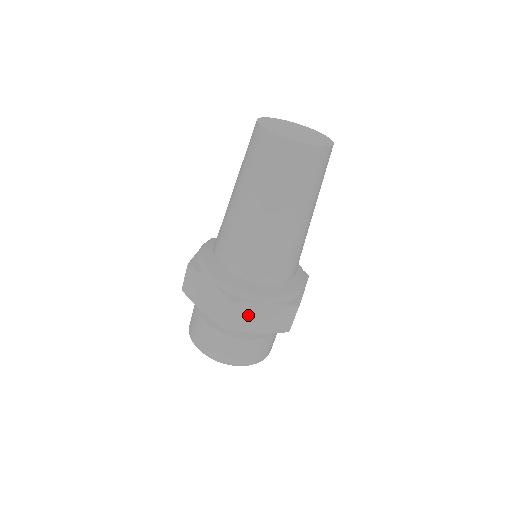
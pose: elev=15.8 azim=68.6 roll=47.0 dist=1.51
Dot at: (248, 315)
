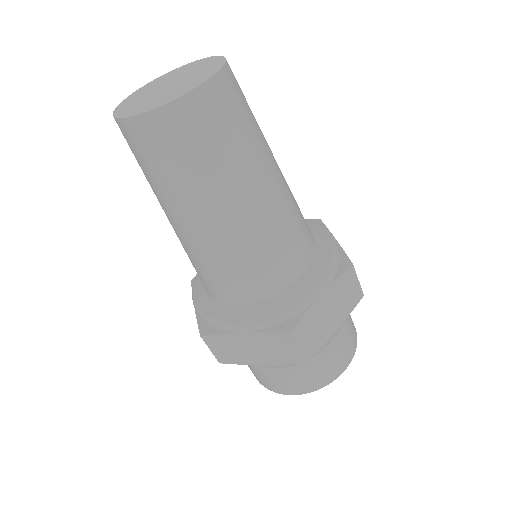
Dot at: (232, 347)
